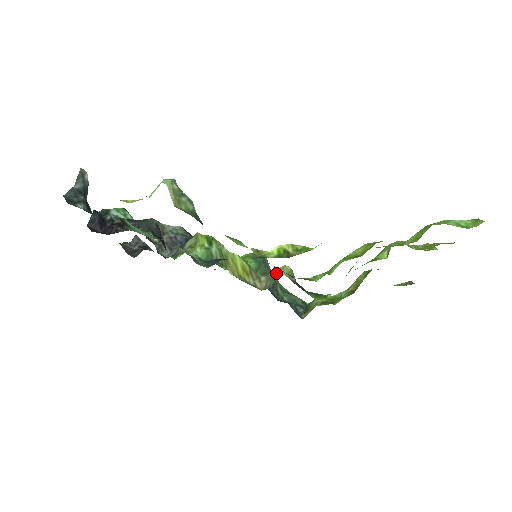
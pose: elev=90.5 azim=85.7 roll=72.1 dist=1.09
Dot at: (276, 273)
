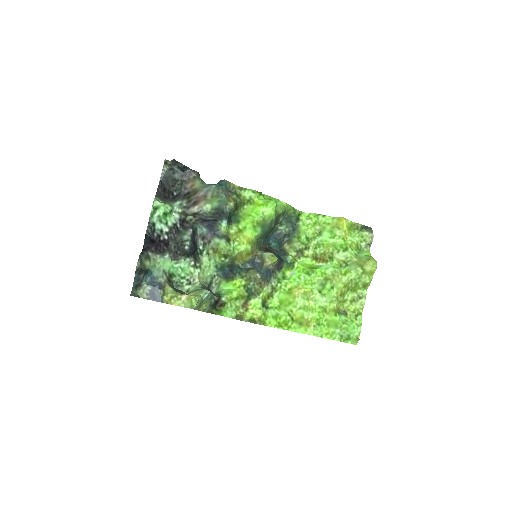
Dot at: (267, 259)
